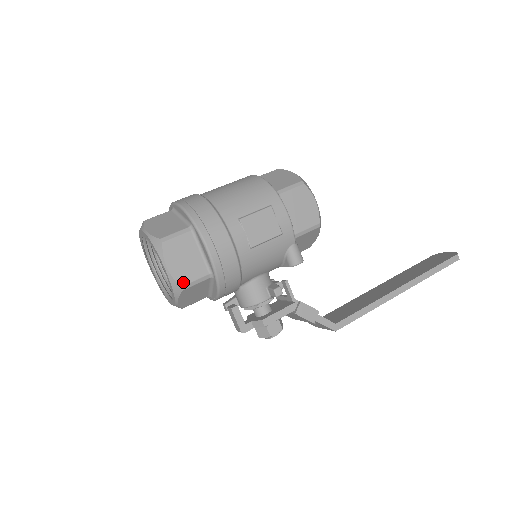
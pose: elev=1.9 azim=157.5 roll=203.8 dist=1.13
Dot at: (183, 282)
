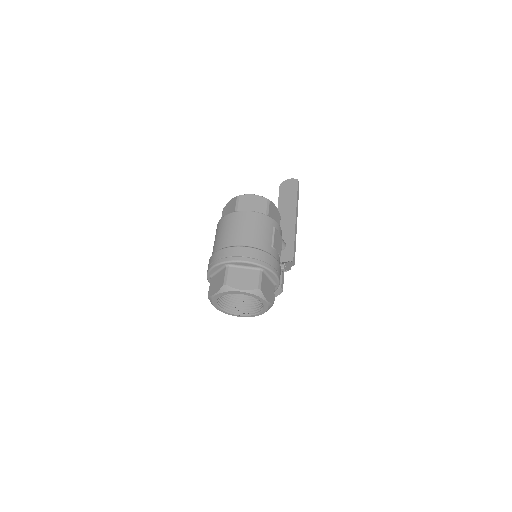
Dot at: (273, 301)
